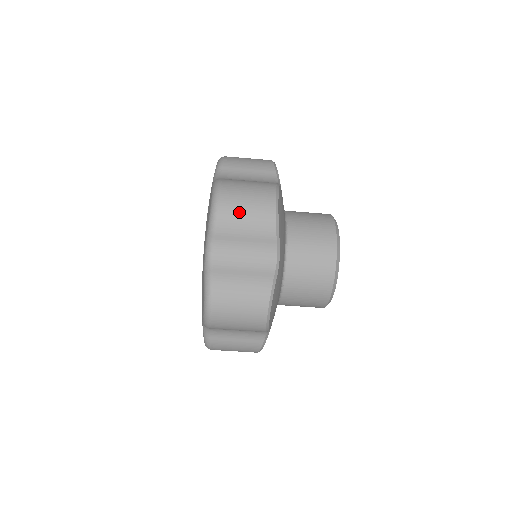
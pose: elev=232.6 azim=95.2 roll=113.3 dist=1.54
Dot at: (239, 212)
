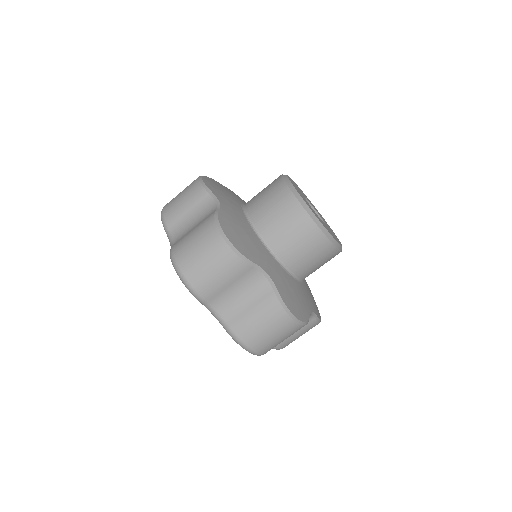
Dot at: (205, 272)
